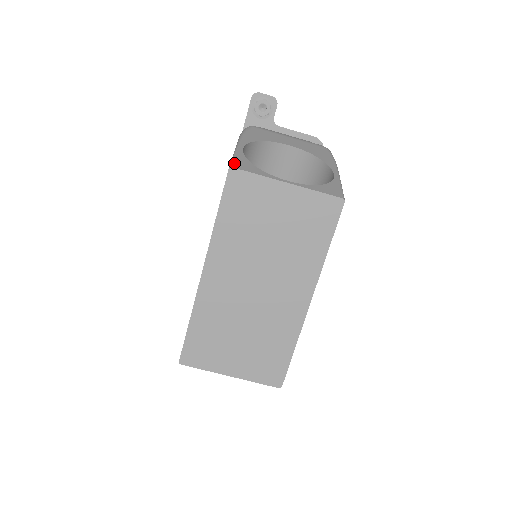
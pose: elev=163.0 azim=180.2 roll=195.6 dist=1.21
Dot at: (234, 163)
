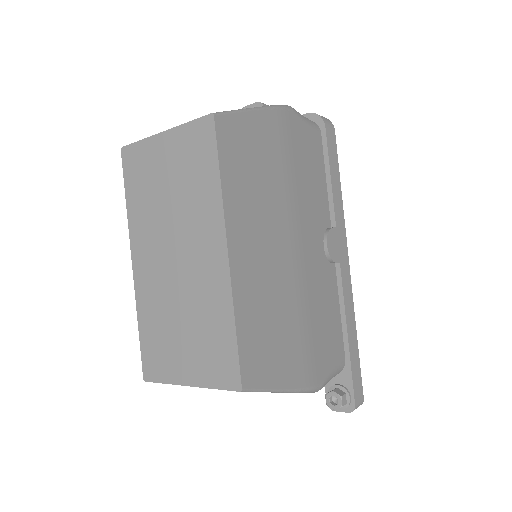
Dot at: occluded
